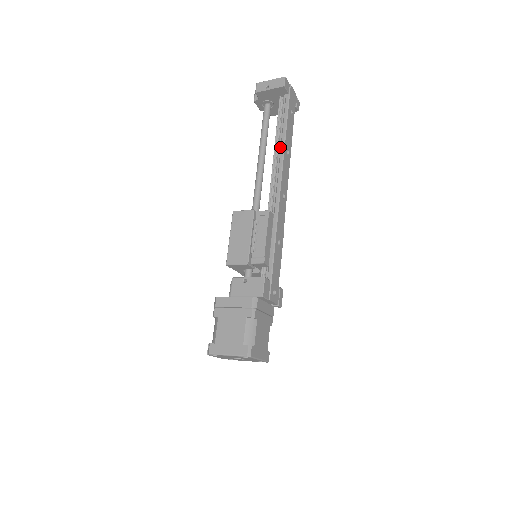
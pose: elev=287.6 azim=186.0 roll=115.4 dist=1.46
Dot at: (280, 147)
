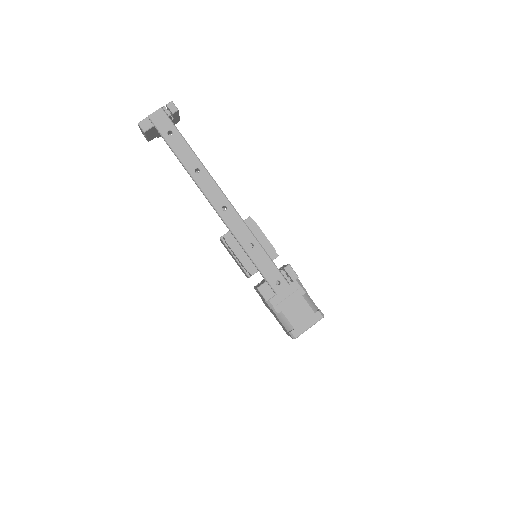
Dot at: (190, 175)
